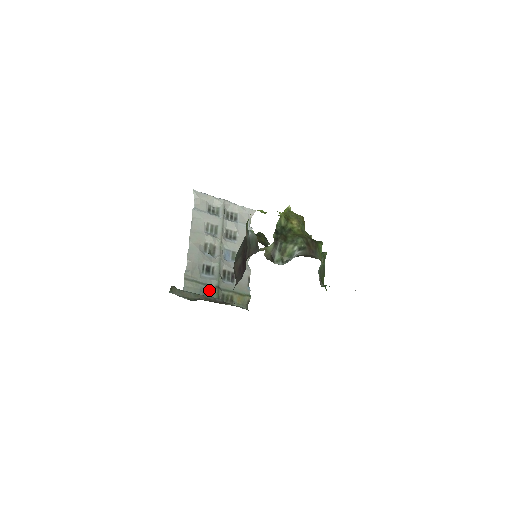
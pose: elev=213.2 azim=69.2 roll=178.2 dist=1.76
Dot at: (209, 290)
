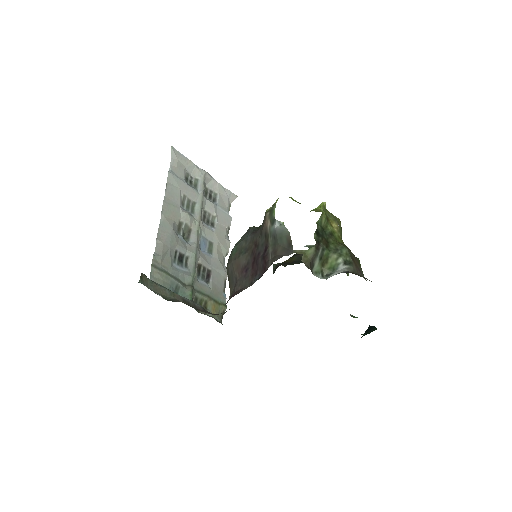
Dot at: (181, 288)
